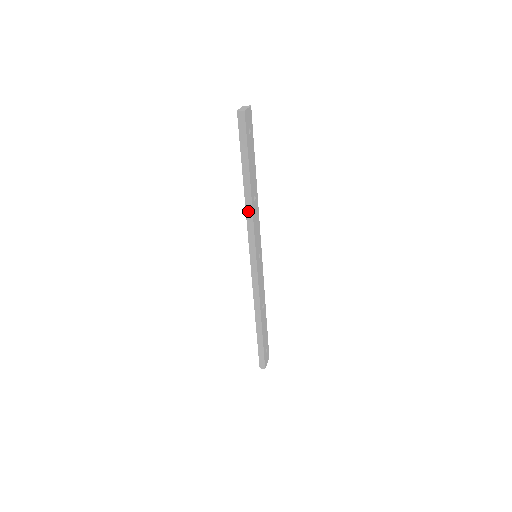
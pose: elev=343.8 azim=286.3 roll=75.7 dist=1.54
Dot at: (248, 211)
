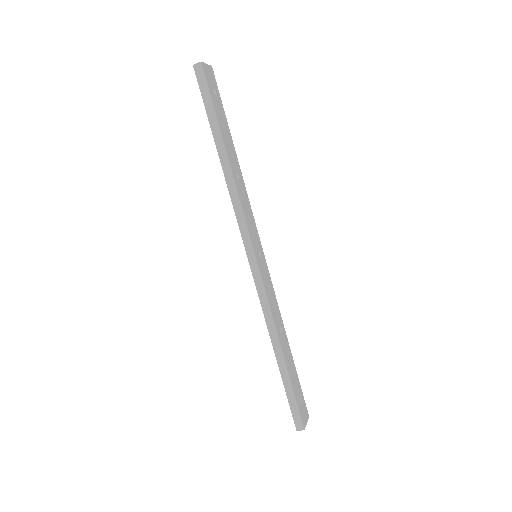
Dot at: (231, 190)
